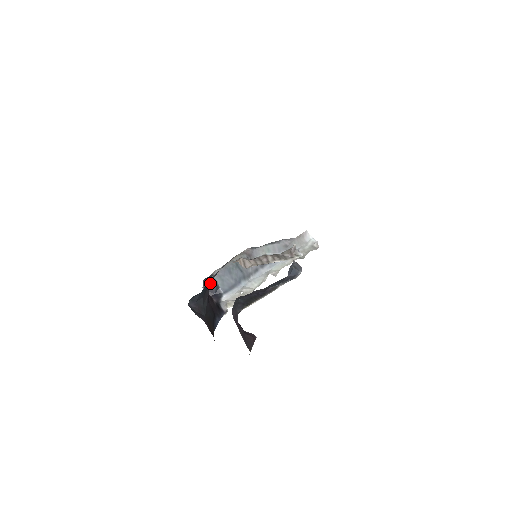
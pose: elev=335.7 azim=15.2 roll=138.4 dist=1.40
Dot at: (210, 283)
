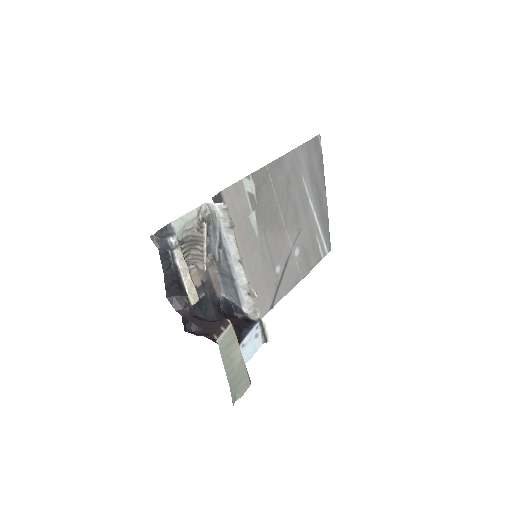
Dot at: (204, 303)
